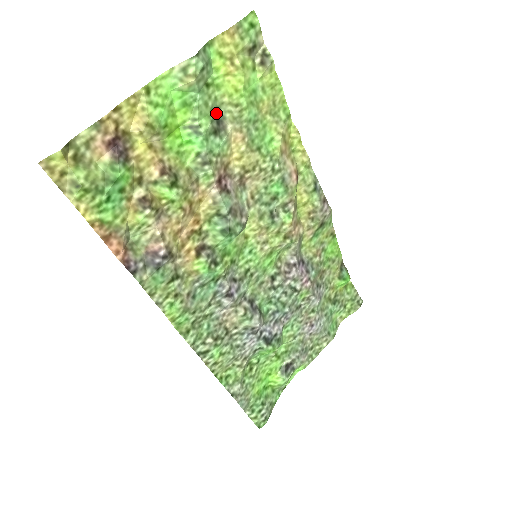
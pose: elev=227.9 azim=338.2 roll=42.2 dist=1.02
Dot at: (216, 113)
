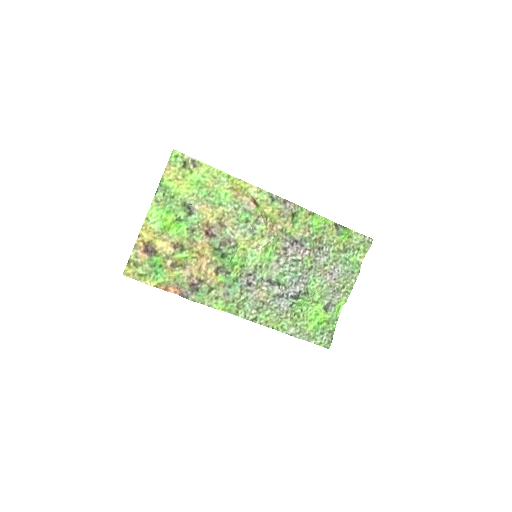
Dot at: (185, 205)
